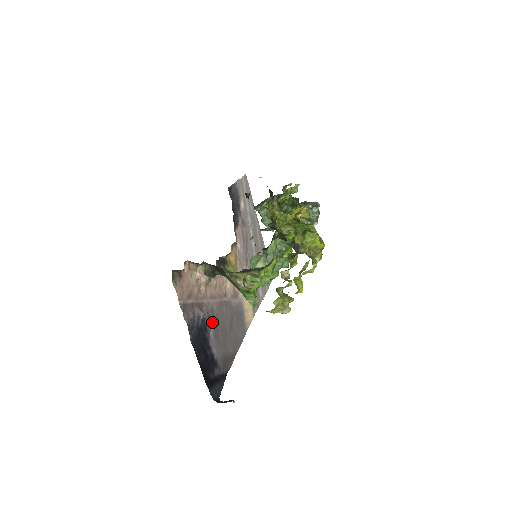
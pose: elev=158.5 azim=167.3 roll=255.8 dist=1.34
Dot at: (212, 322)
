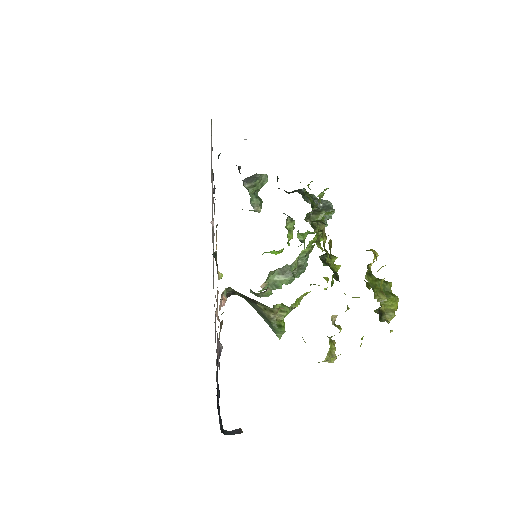
Dot at: occluded
